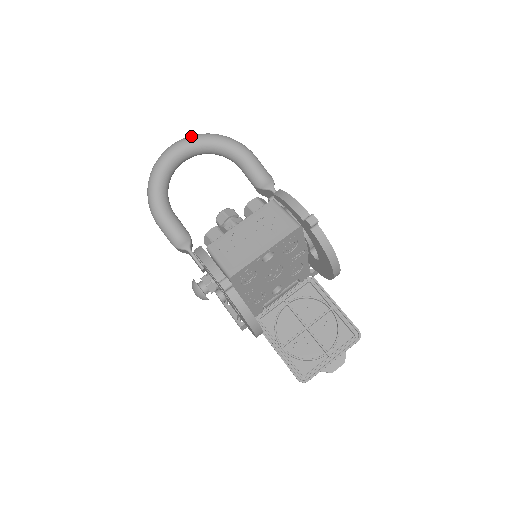
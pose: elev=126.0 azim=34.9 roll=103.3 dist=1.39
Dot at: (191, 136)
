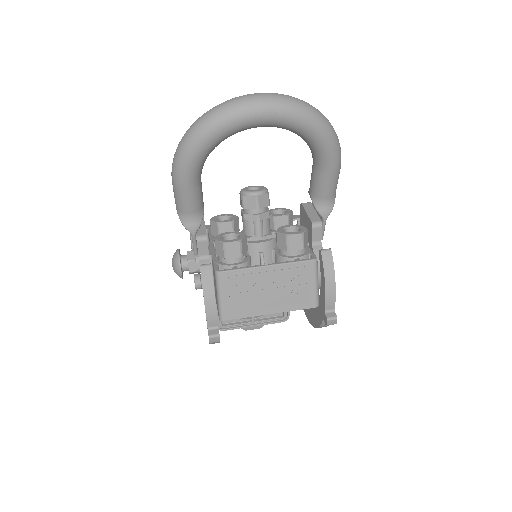
Dot at: (291, 107)
